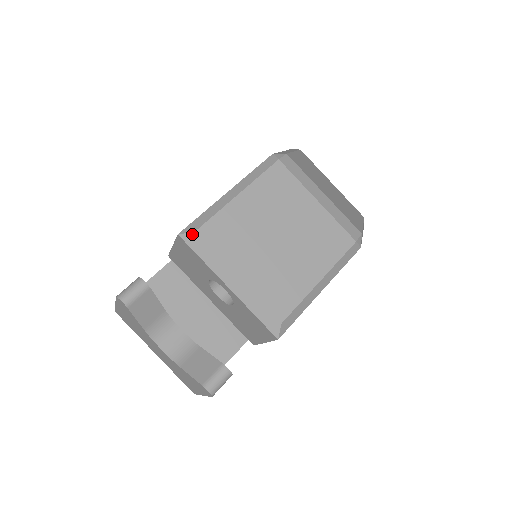
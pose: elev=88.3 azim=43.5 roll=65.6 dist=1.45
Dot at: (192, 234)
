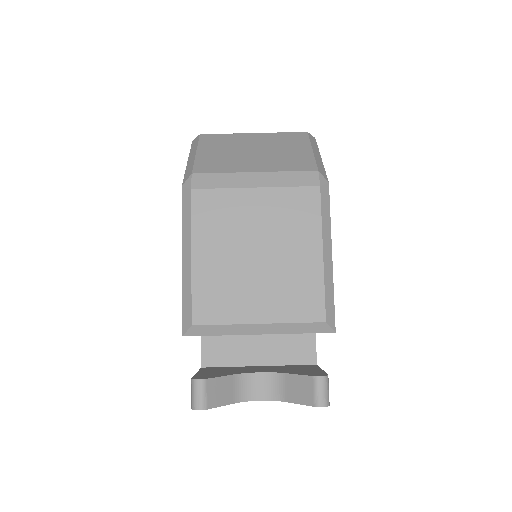
Dot at: (192, 328)
